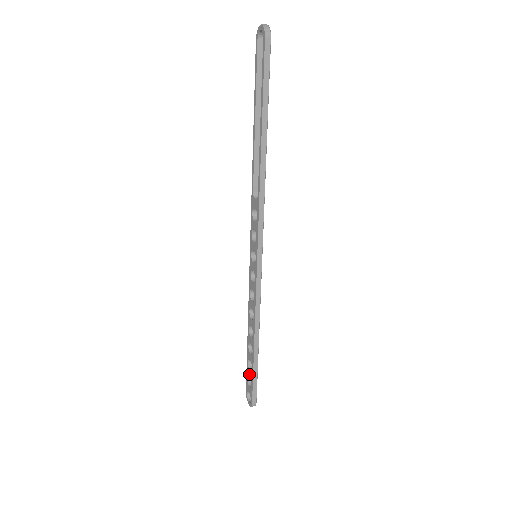
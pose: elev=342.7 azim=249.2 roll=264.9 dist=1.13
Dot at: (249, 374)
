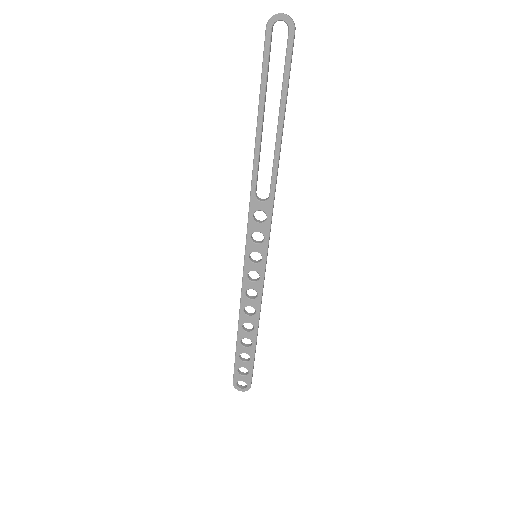
Dot at: (243, 365)
